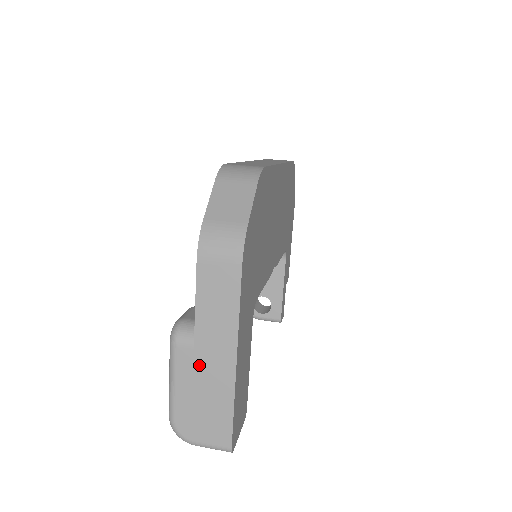
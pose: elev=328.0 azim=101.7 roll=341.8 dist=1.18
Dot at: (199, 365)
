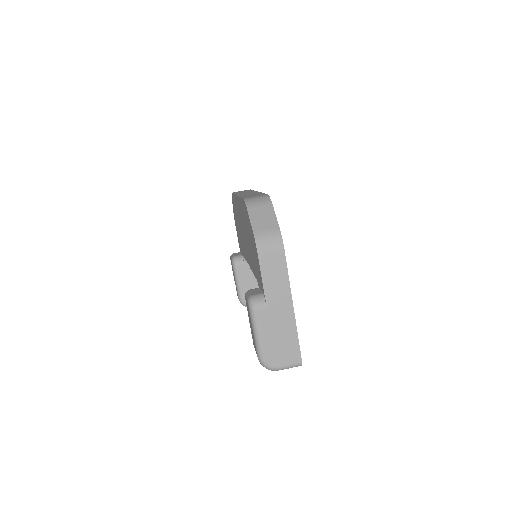
Dot at: (272, 317)
